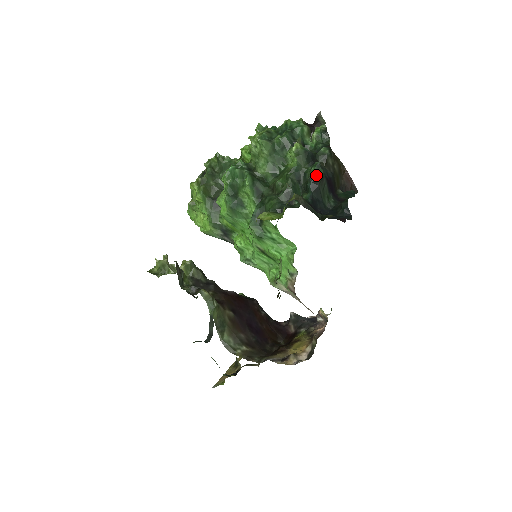
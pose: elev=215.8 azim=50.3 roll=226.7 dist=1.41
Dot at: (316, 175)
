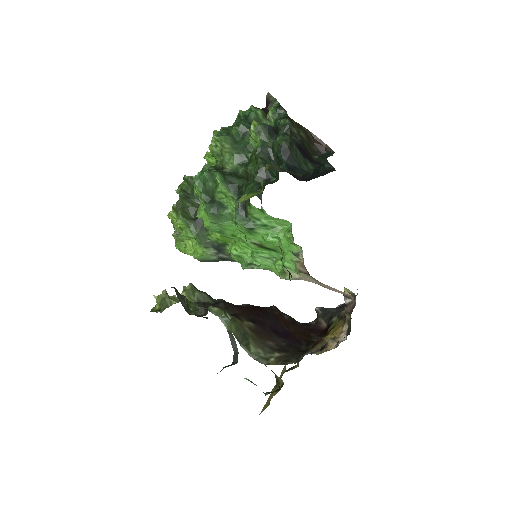
Dot at: (283, 143)
